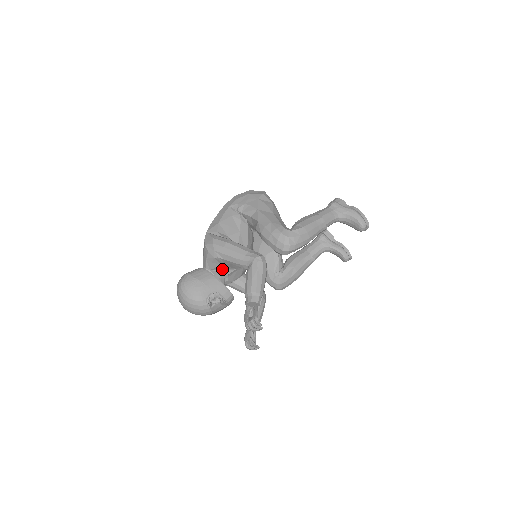
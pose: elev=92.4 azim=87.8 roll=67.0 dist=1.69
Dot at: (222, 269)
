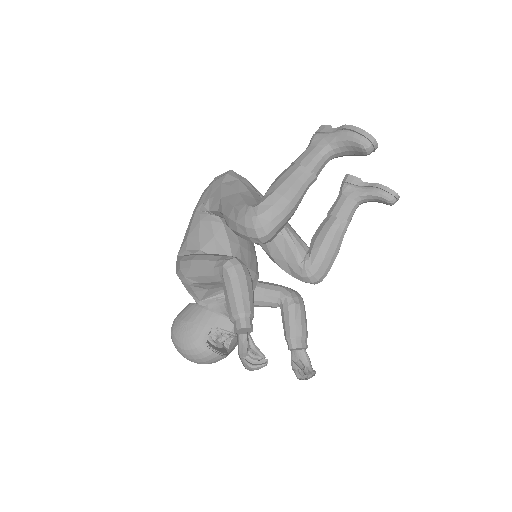
Dot at: (215, 293)
